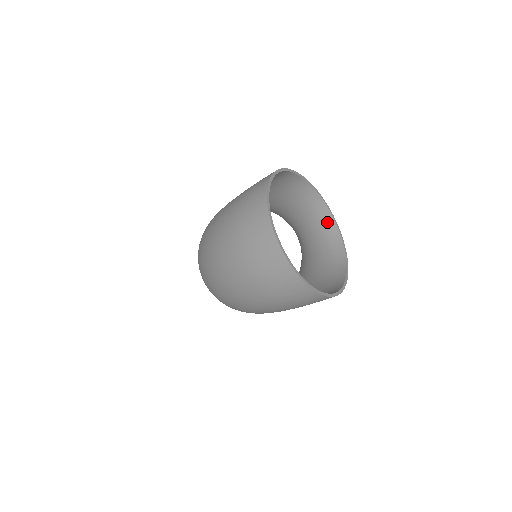
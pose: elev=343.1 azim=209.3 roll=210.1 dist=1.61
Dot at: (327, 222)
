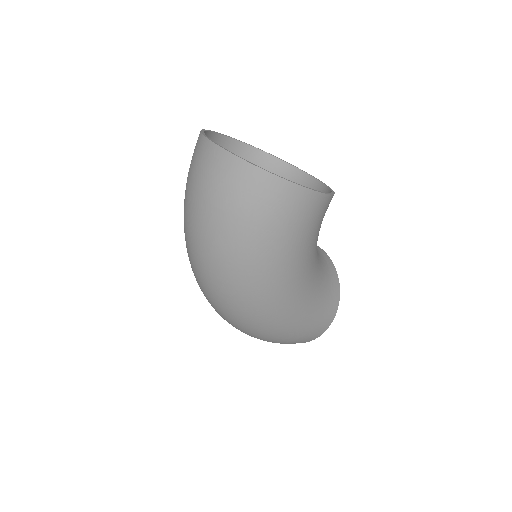
Dot at: (307, 183)
